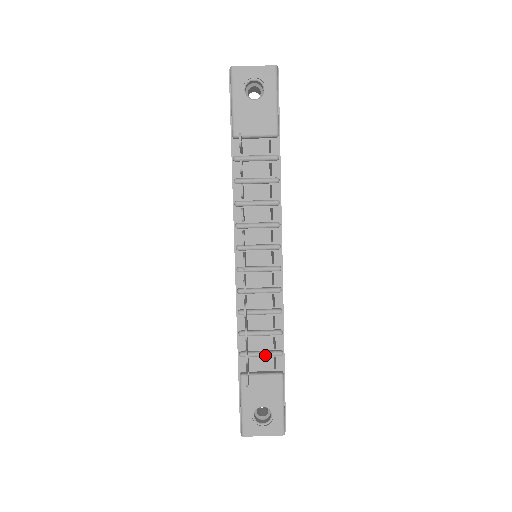
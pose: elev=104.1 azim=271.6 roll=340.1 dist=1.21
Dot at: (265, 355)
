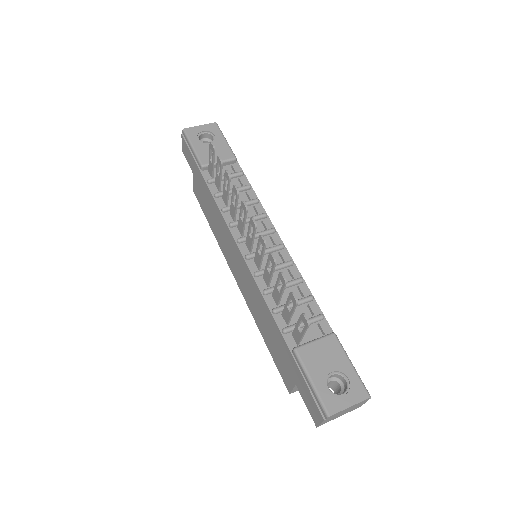
Dot at: occluded
